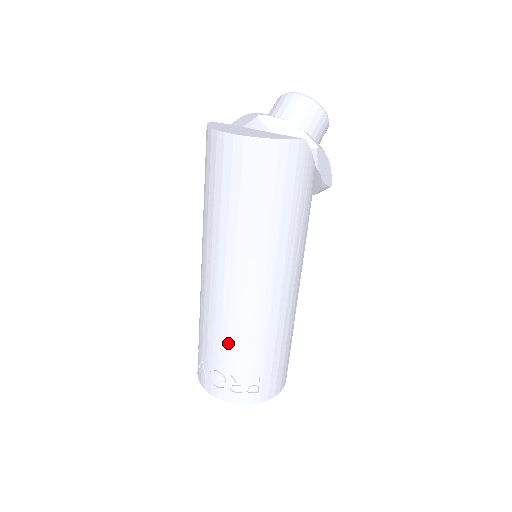
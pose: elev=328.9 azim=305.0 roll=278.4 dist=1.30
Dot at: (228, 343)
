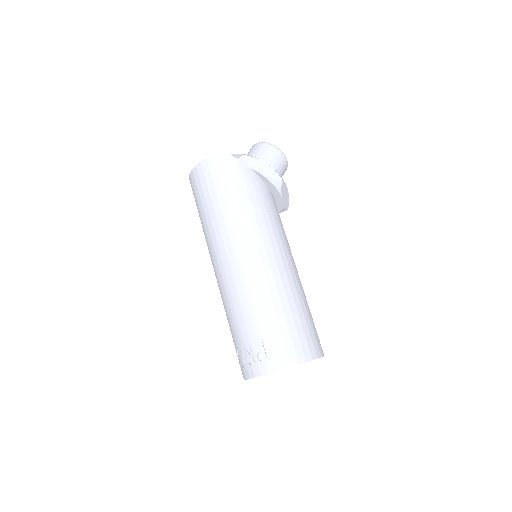
Dot at: (232, 318)
